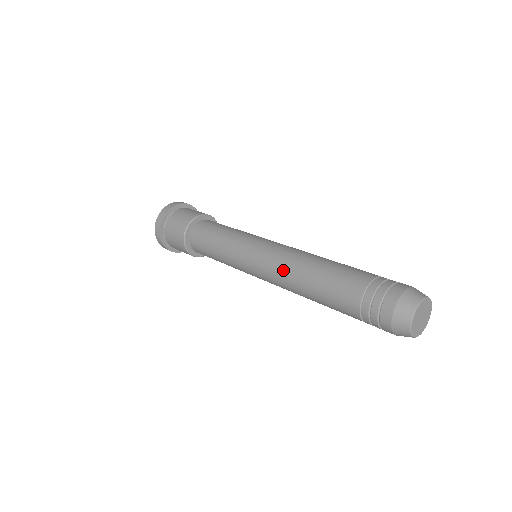
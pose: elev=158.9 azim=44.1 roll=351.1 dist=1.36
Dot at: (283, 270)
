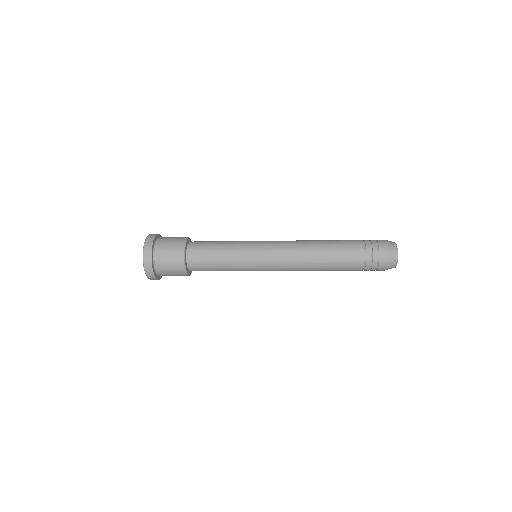
Dot at: (298, 243)
